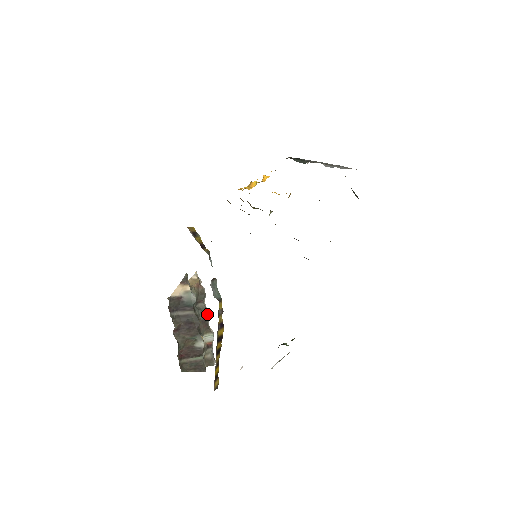
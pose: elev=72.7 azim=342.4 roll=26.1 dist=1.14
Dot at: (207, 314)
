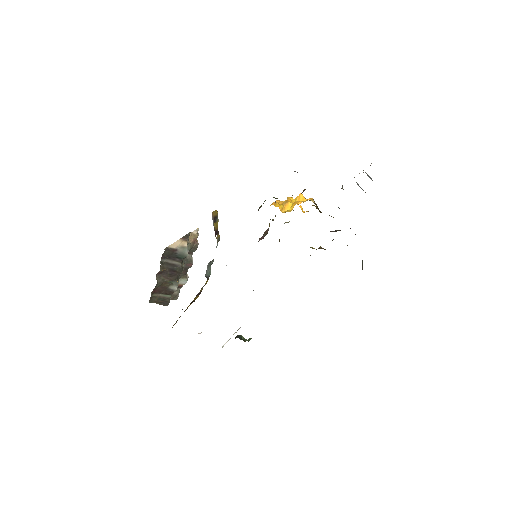
Dot at: (190, 264)
